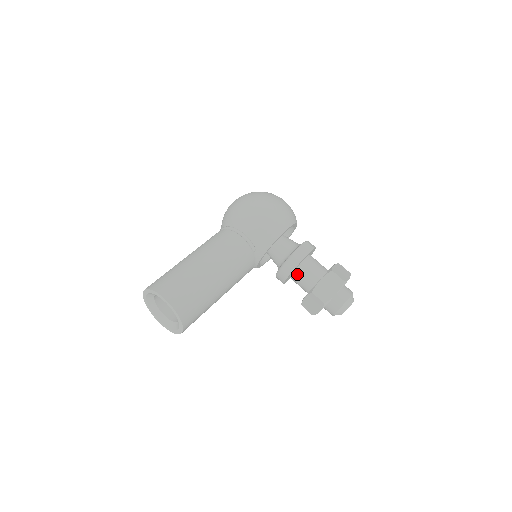
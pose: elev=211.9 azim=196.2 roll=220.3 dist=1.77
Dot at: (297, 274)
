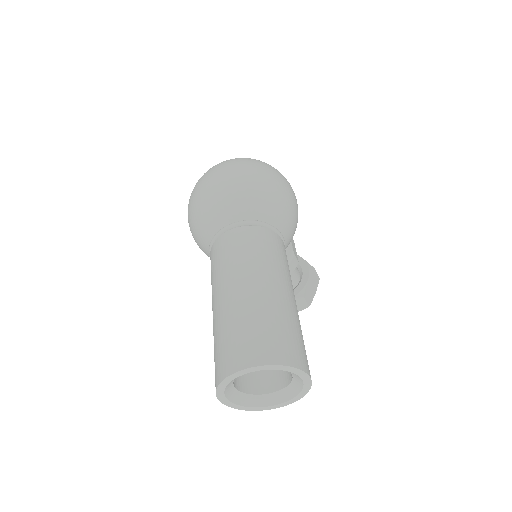
Dot at: occluded
